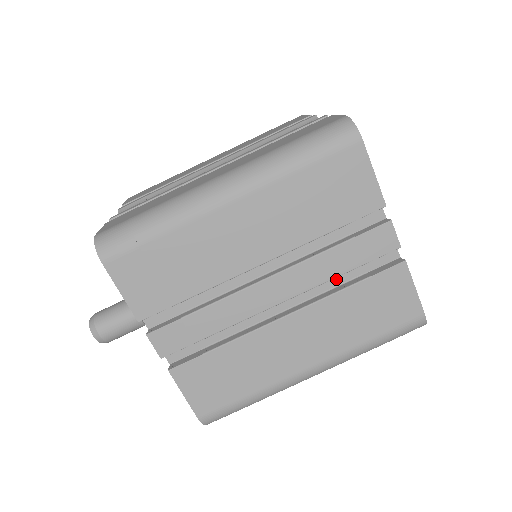
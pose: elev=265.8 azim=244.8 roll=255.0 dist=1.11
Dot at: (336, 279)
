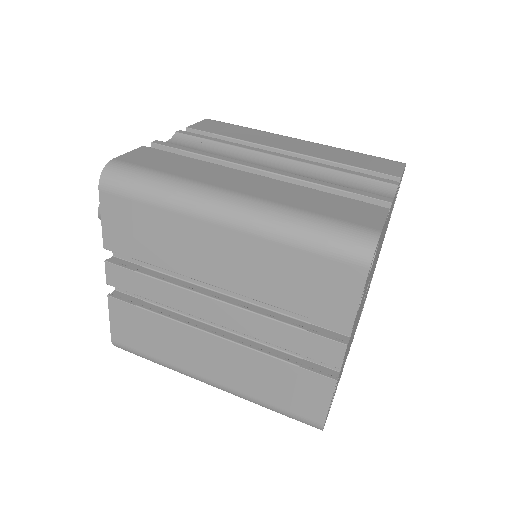
Dot at: occluded
